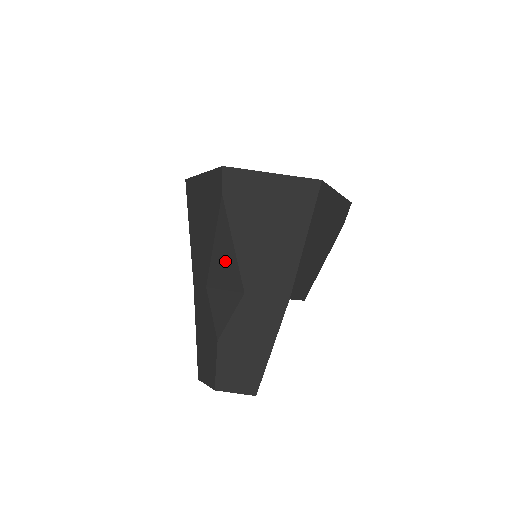
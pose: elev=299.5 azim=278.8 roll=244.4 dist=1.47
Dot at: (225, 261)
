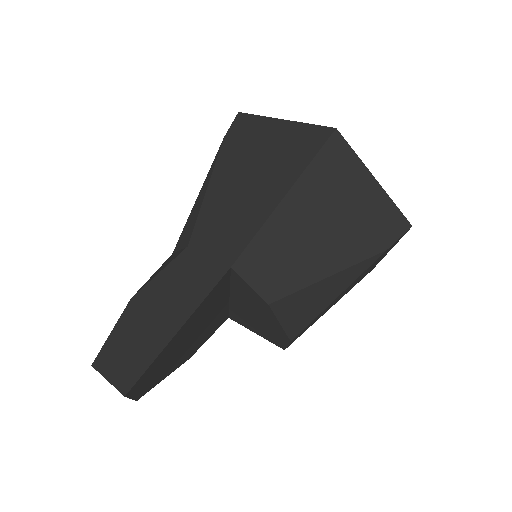
Dot at: (194, 213)
